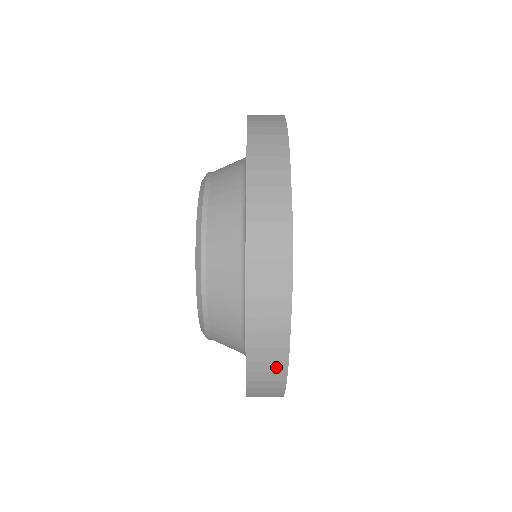
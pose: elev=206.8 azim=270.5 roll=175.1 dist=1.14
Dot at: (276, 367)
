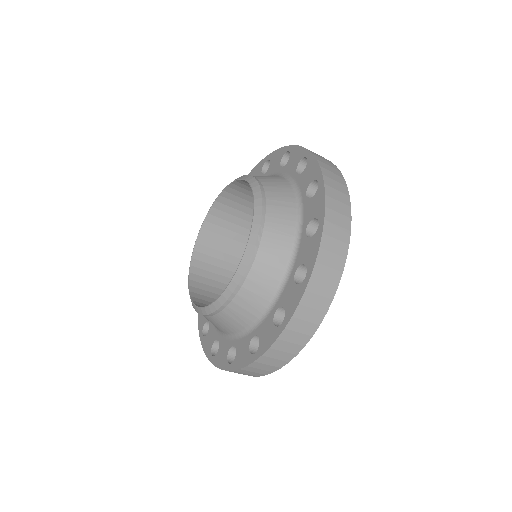
Dot at: occluded
